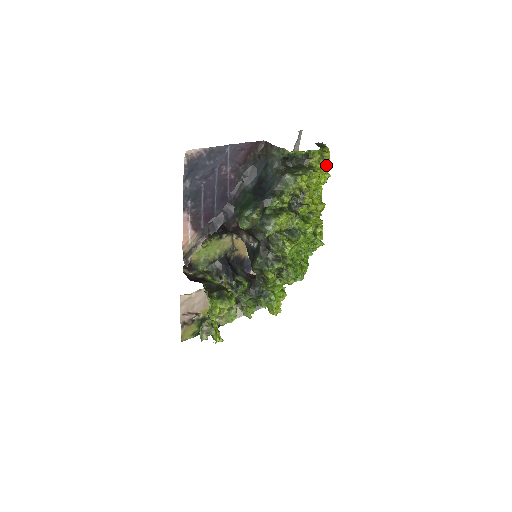
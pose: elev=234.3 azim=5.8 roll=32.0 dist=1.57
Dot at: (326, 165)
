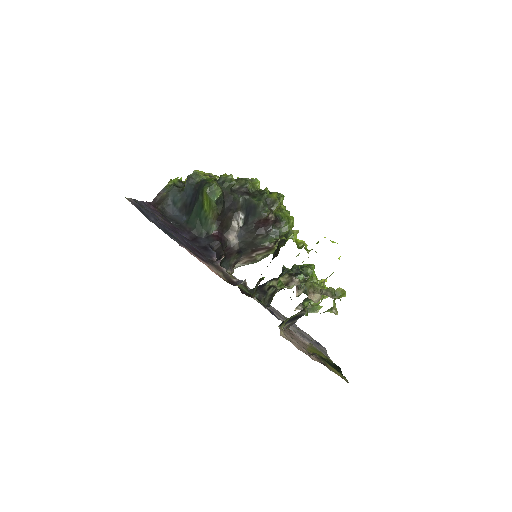
Dot at: occluded
